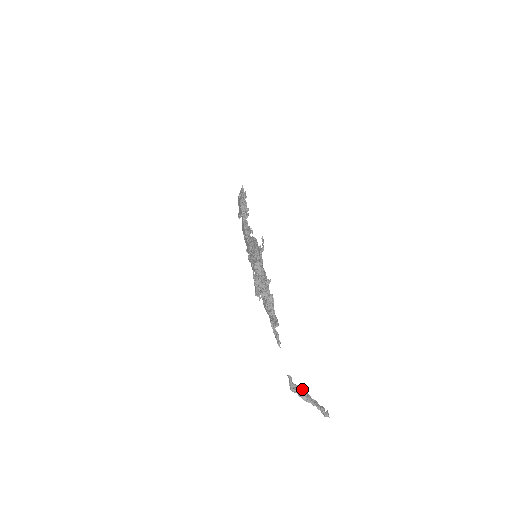
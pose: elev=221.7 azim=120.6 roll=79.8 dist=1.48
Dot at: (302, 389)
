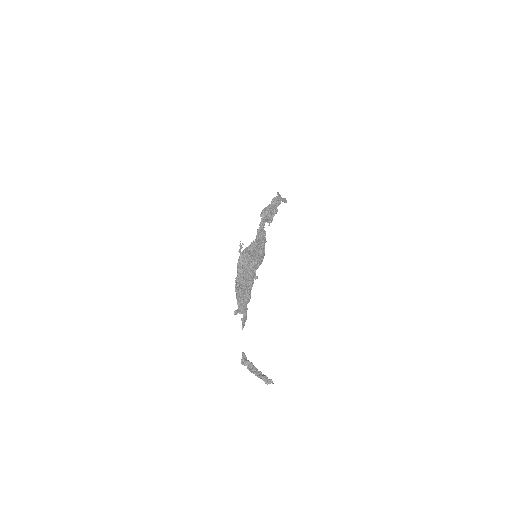
Dot at: (250, 363)
